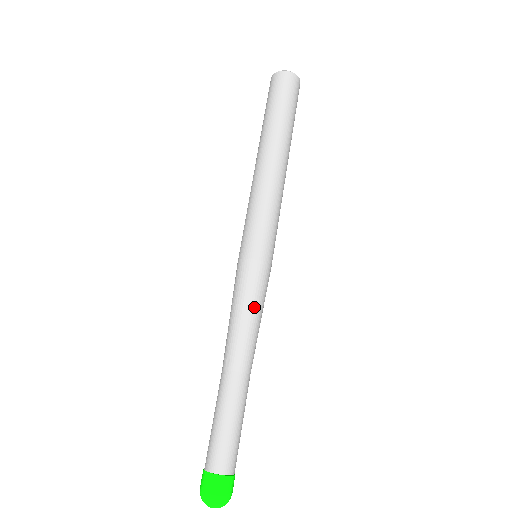
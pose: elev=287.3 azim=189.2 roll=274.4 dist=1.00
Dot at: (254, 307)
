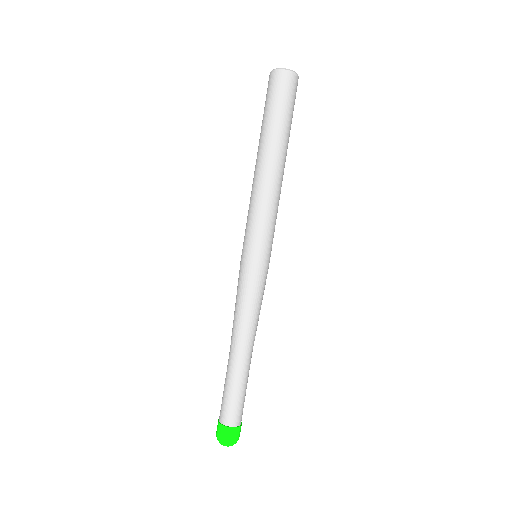
Dot at: (253, 304)
